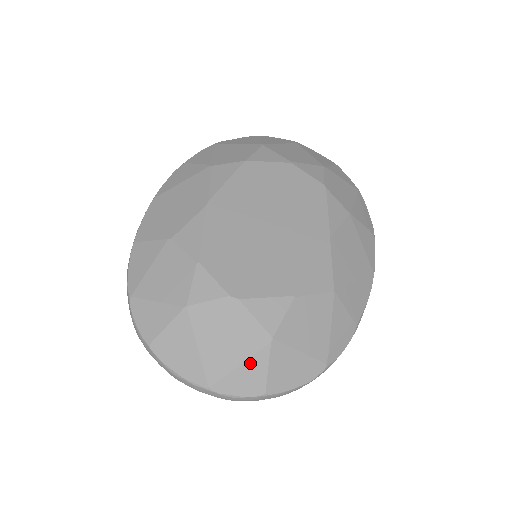
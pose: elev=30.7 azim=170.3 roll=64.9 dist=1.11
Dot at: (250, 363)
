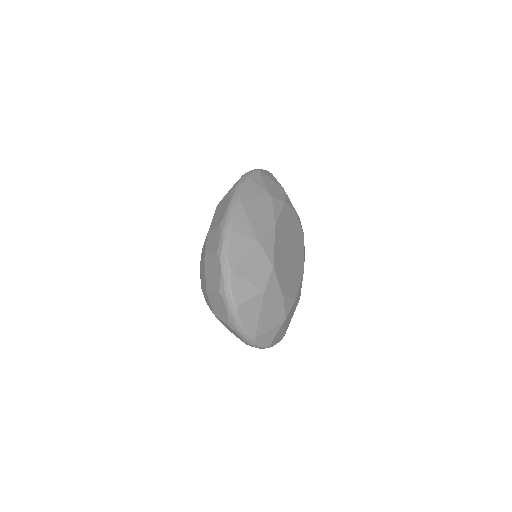
Dot at: (273, 330)
